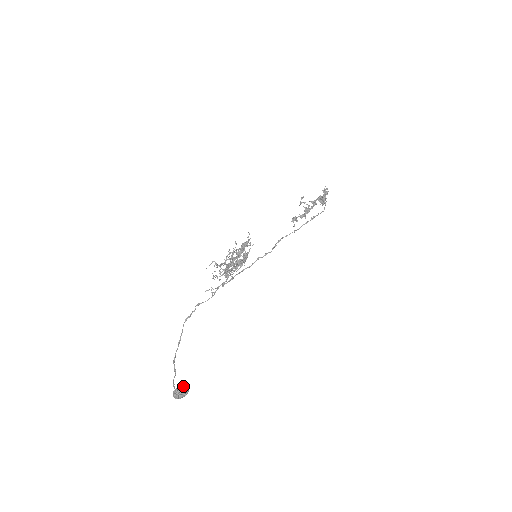
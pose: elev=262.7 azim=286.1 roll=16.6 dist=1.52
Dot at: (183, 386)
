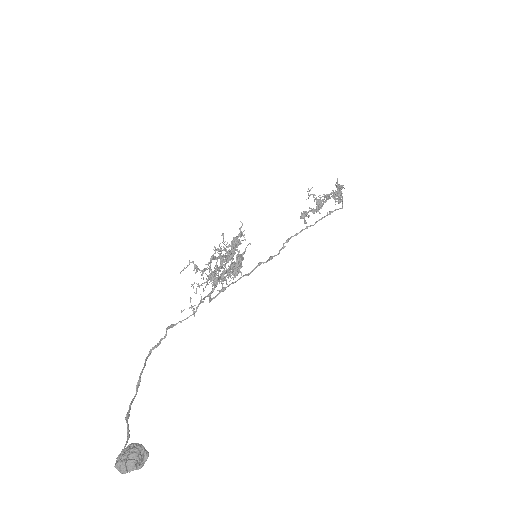
Dot at: (136, 443)
